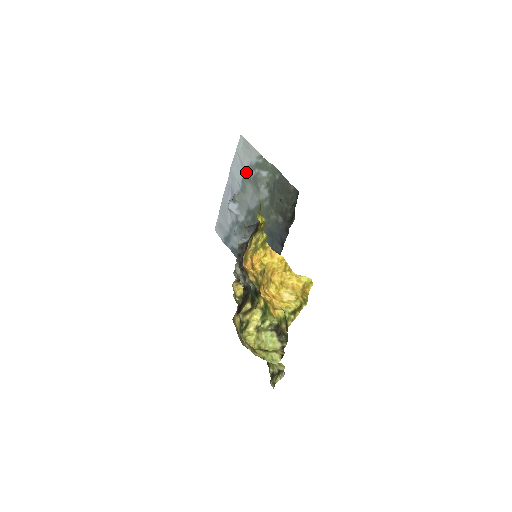
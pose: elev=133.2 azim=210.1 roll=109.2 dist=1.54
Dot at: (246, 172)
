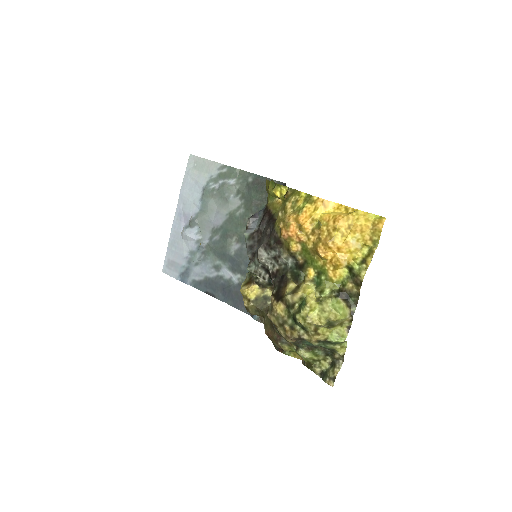
Dot at: (206, 188)
